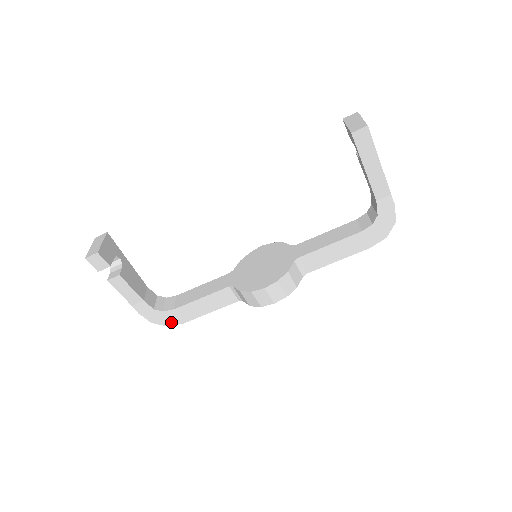
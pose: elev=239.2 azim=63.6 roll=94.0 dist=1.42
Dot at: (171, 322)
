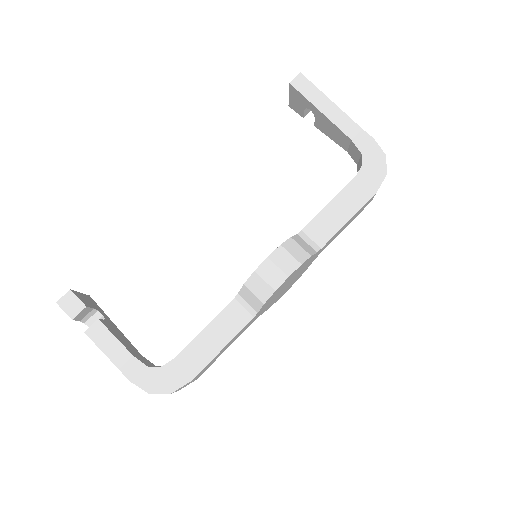
Dot at: (174, 384)
